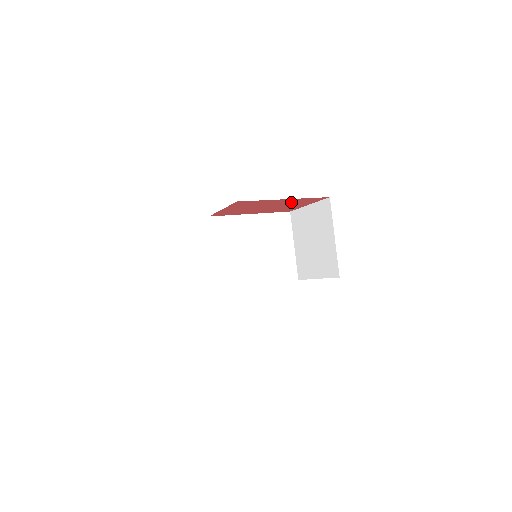
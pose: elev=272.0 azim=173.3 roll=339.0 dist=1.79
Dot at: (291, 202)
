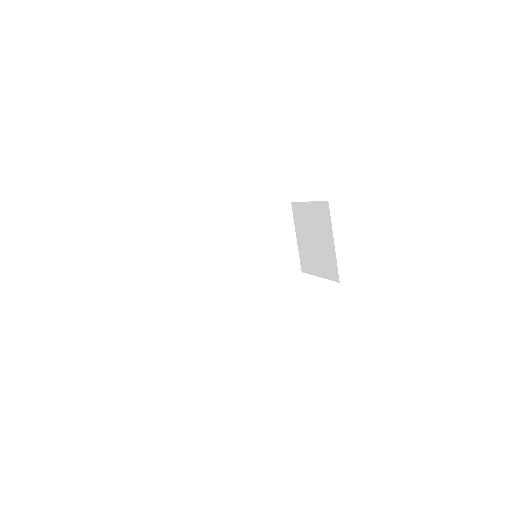
Dot at: occluded
